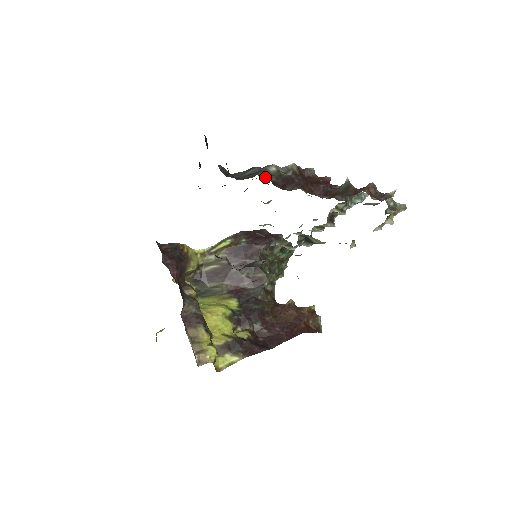
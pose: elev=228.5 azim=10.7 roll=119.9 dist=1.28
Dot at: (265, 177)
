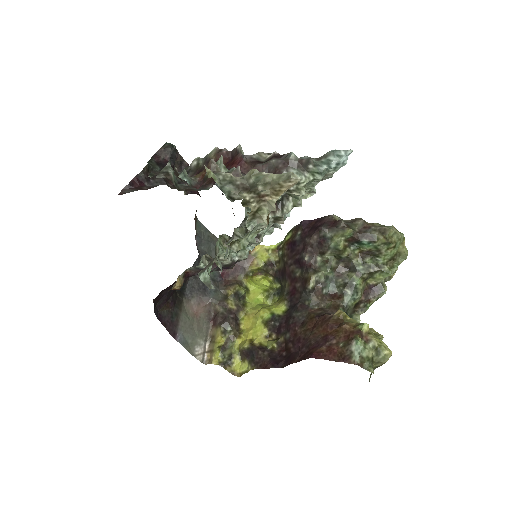
Dot at: occluded
